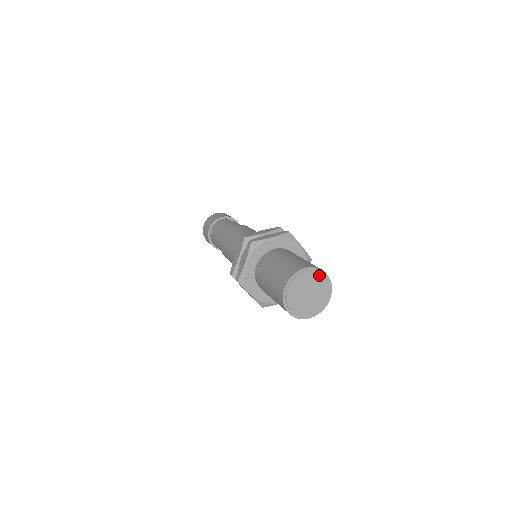
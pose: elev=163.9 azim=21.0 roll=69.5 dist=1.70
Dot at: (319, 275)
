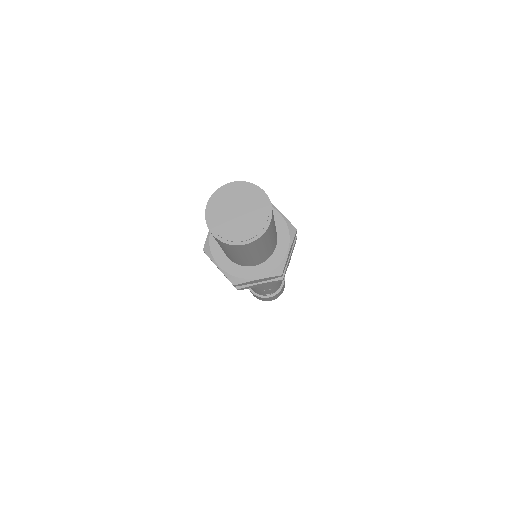
Dot at: (265, 211)
